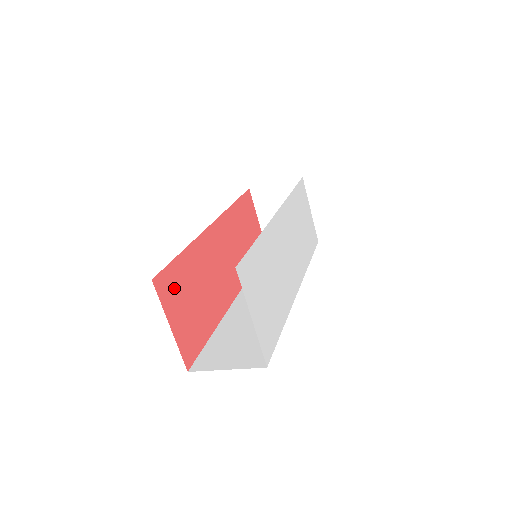
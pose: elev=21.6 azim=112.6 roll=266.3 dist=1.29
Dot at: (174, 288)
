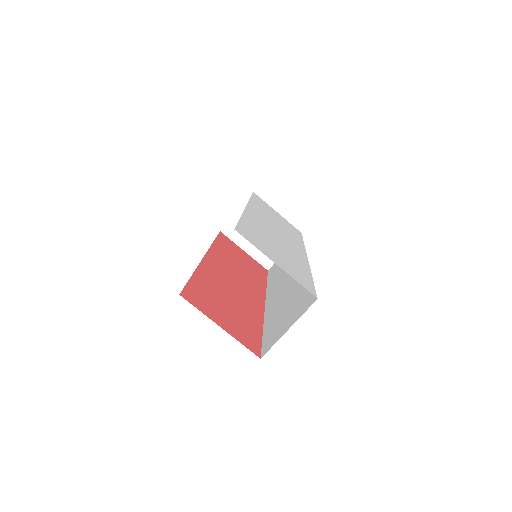
Dot at: (203, 300)
